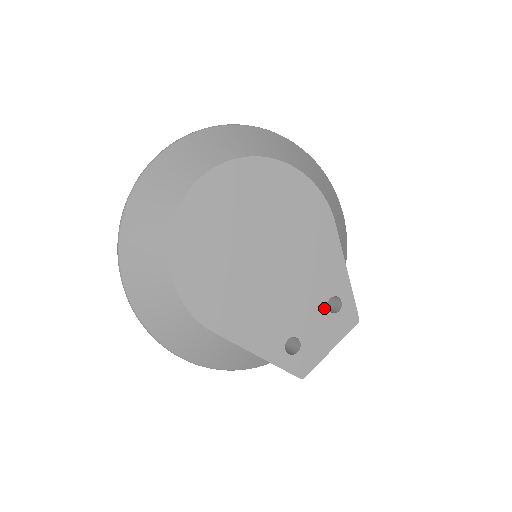
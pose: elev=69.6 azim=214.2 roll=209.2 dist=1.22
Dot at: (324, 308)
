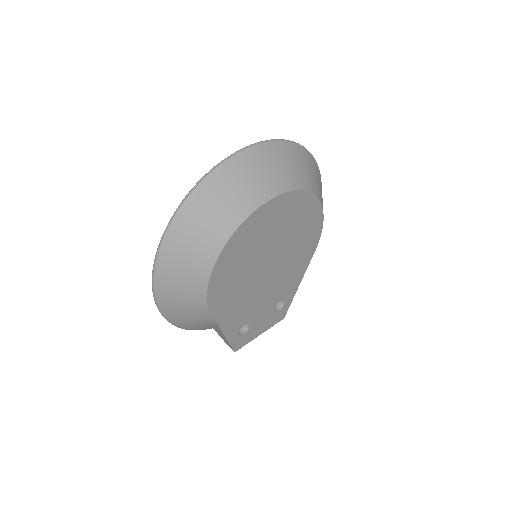
Dot at: (274, 307)
